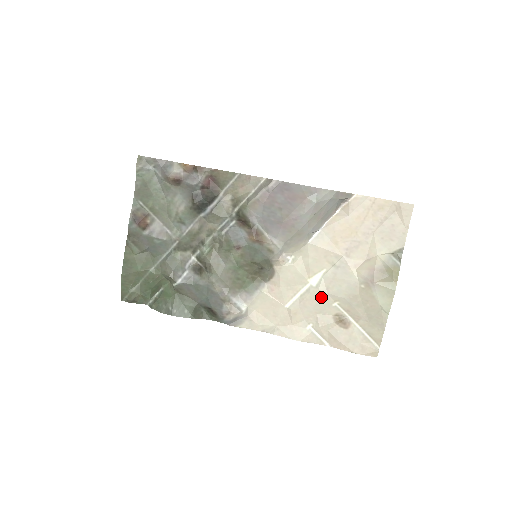
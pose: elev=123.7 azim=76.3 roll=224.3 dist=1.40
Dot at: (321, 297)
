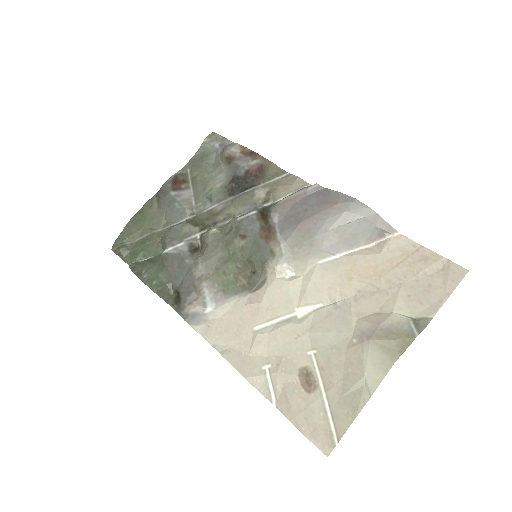
Dot at: (299, 335)
